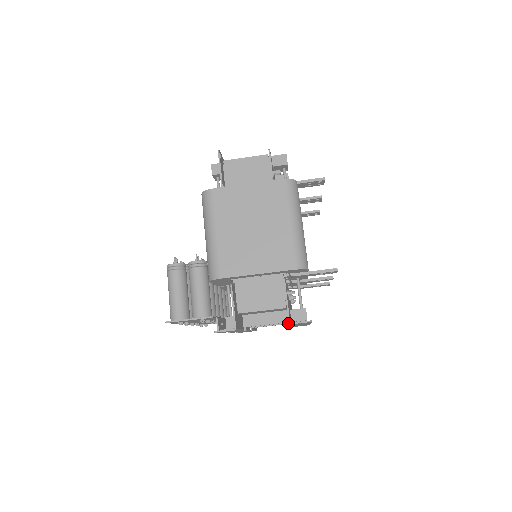
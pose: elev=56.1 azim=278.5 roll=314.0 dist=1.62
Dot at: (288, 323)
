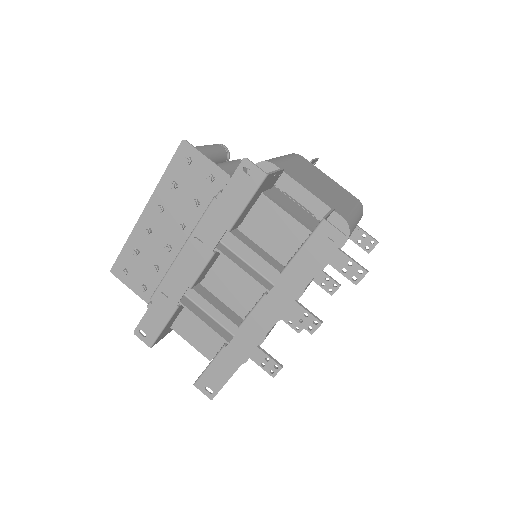
Dot at: (235, 323)
